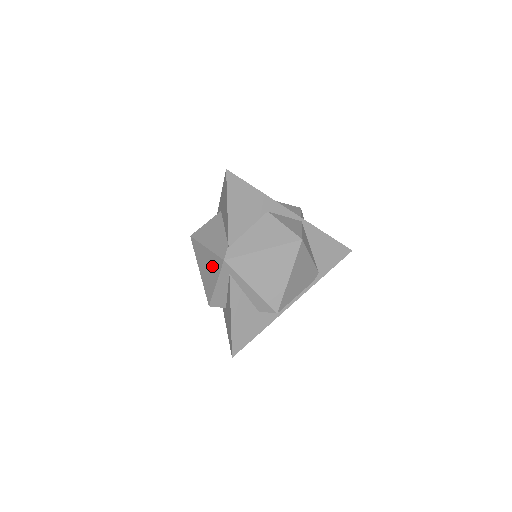
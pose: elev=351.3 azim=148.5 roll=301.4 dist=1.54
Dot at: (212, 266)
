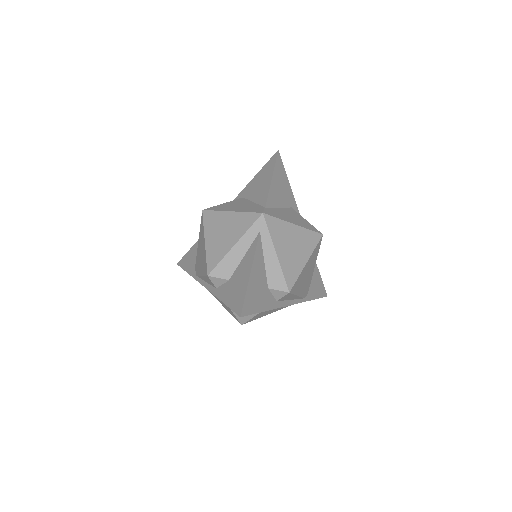
Dot at: (236, 226)
